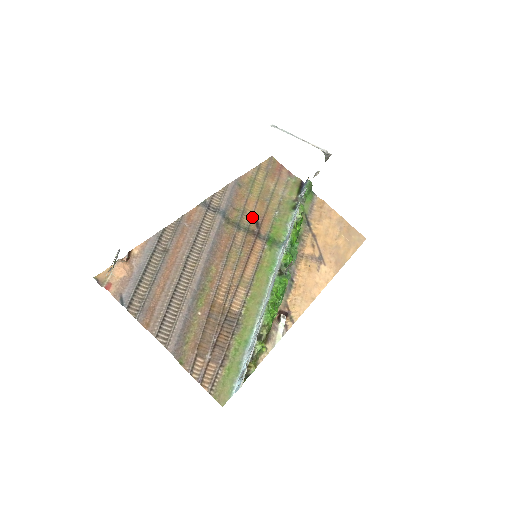
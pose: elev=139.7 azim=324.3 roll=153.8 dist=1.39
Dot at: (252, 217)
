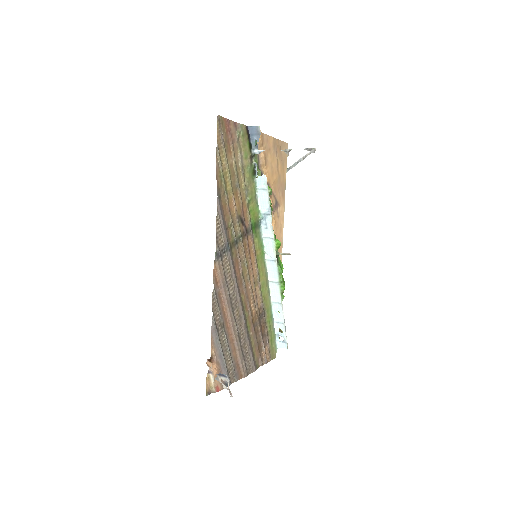
Dot at: (238, 220)
